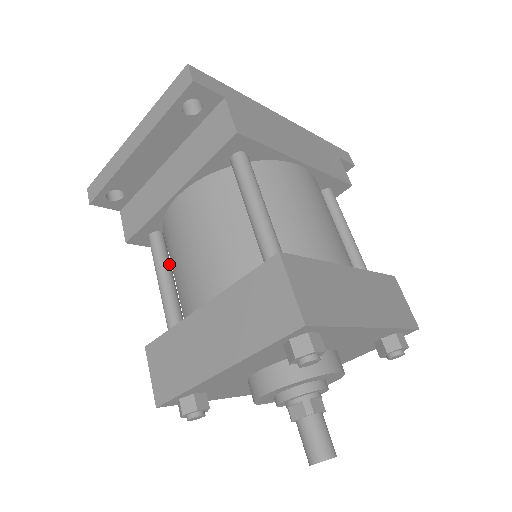
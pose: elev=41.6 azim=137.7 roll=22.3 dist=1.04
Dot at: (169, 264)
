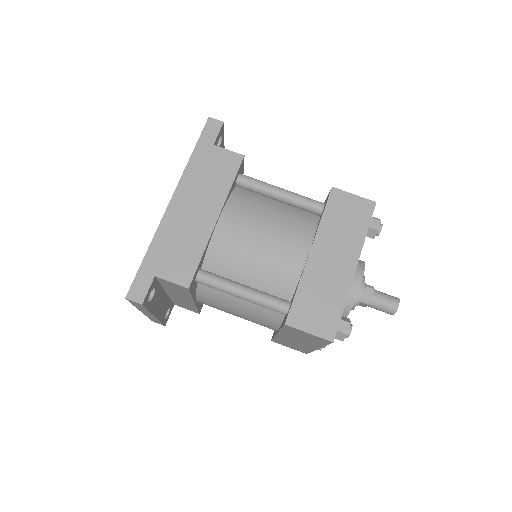
Dot at: occluded
